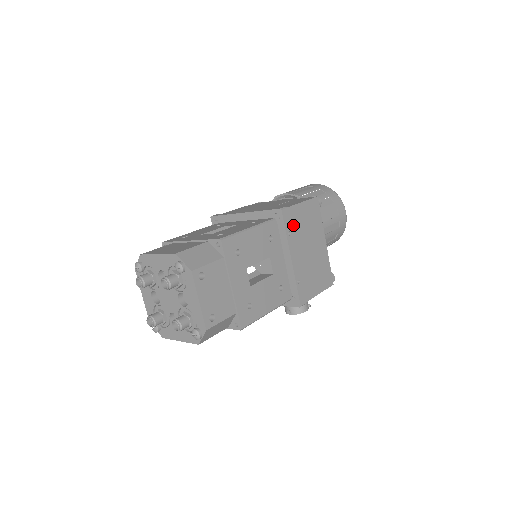
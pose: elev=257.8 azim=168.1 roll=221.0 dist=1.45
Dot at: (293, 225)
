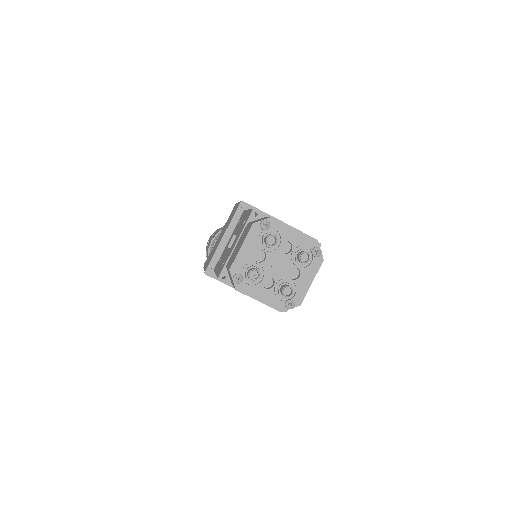
Dot at: occluded
